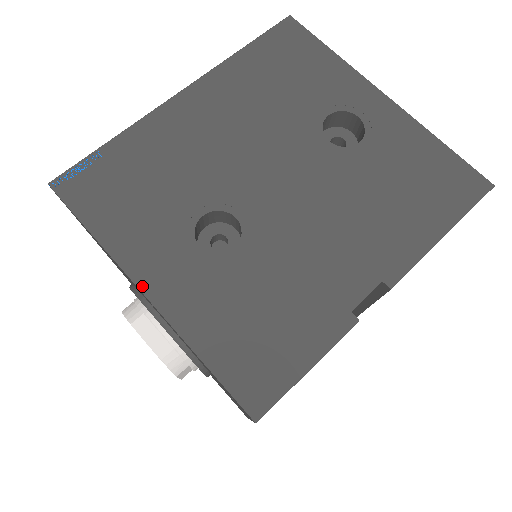
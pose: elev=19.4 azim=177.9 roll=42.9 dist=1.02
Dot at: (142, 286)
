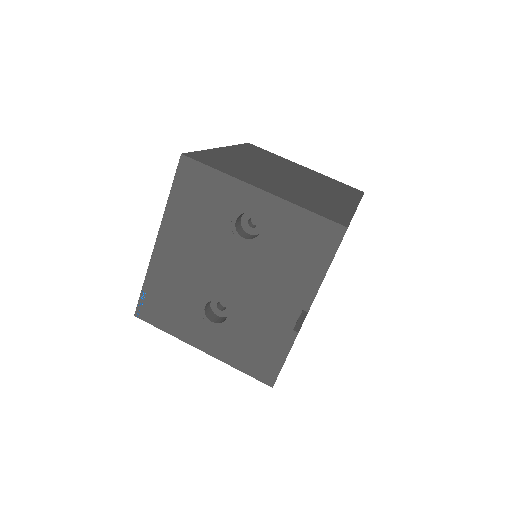
Dot at: (199, 348)
